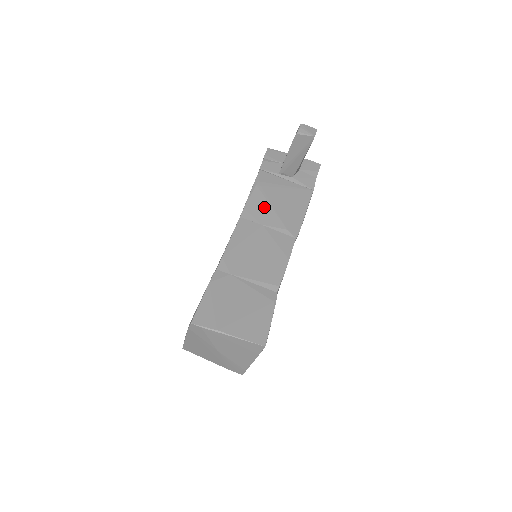
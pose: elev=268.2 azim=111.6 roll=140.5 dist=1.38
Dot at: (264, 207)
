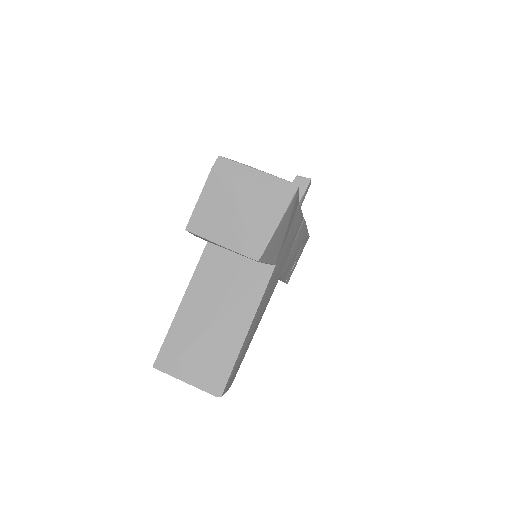
Dot at: occluded
